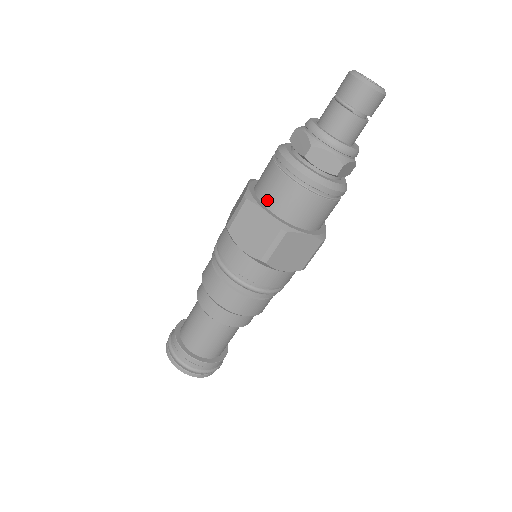
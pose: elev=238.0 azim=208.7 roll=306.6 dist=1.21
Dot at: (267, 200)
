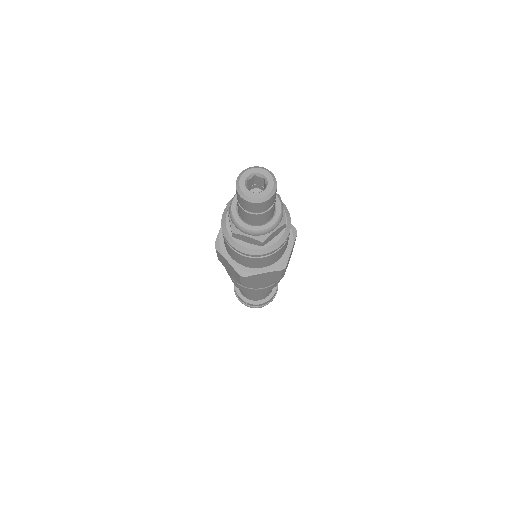
Dot at: (257, 267)
